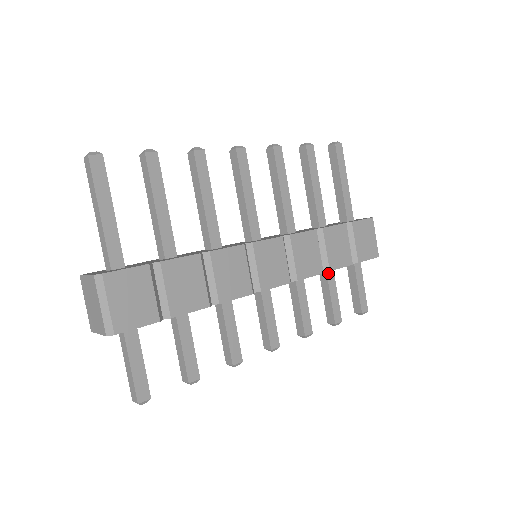
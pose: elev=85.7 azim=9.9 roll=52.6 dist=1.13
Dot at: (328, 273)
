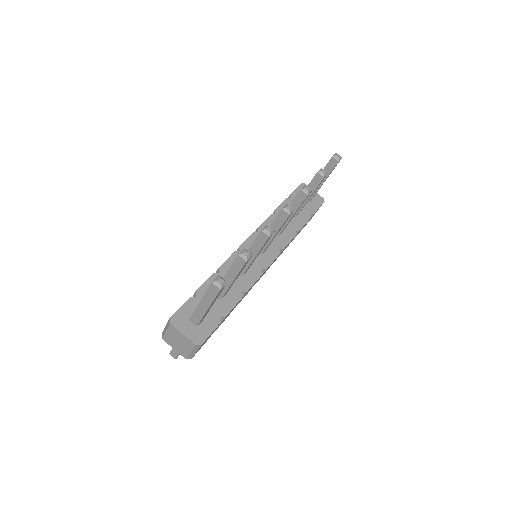
Dot at: occluded
